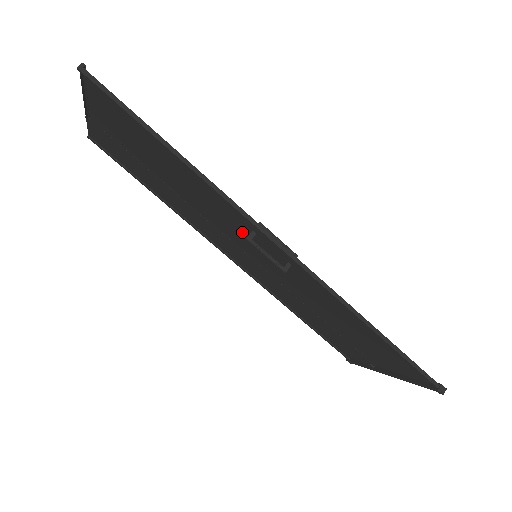
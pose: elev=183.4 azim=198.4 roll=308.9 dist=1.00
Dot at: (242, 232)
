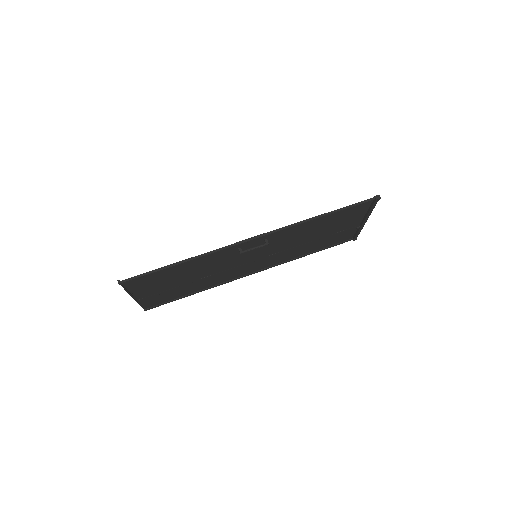
Dot at: (237, 255)
